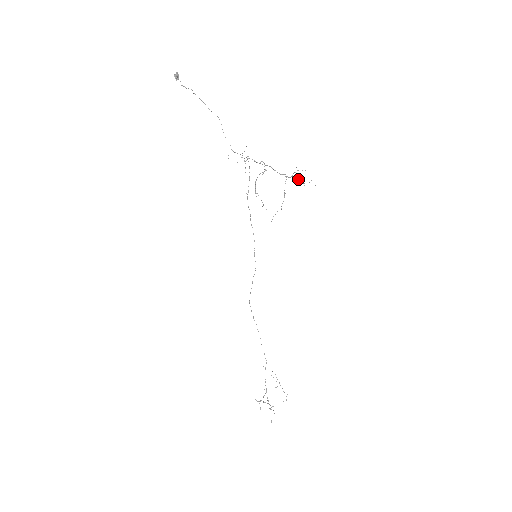
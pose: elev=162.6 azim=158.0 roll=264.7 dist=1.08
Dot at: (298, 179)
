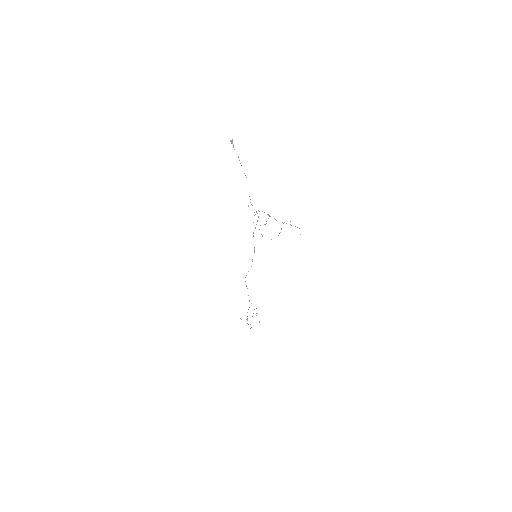
Dot at: (291, 225)
